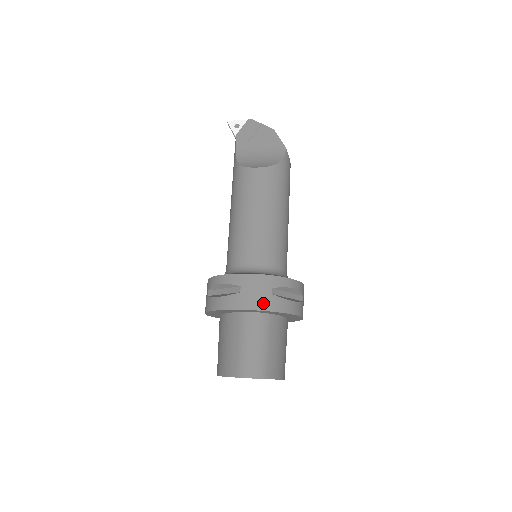
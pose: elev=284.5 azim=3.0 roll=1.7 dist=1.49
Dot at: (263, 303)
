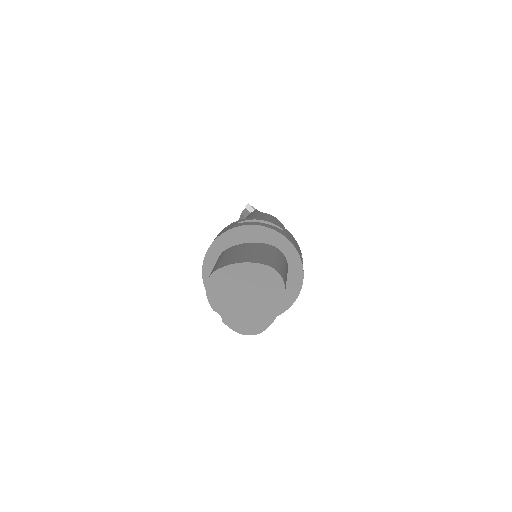
Dot at: (298, 250)
